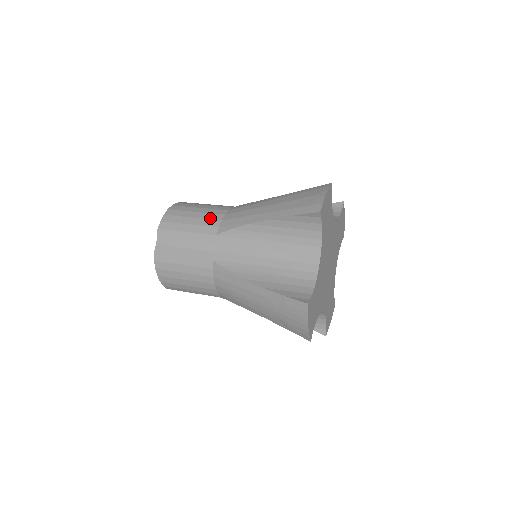
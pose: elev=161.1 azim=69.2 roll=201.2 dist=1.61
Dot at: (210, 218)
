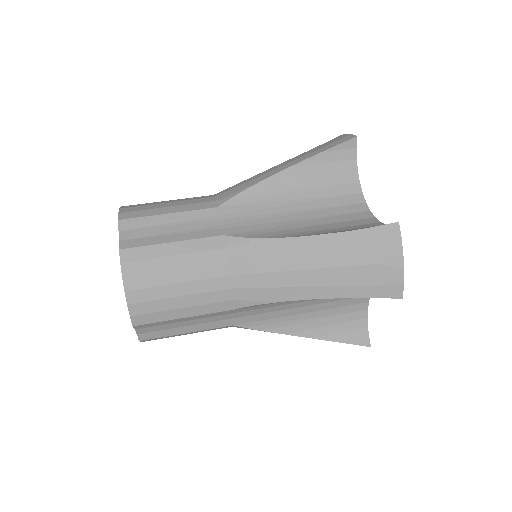
Dot at: (210, 290)
